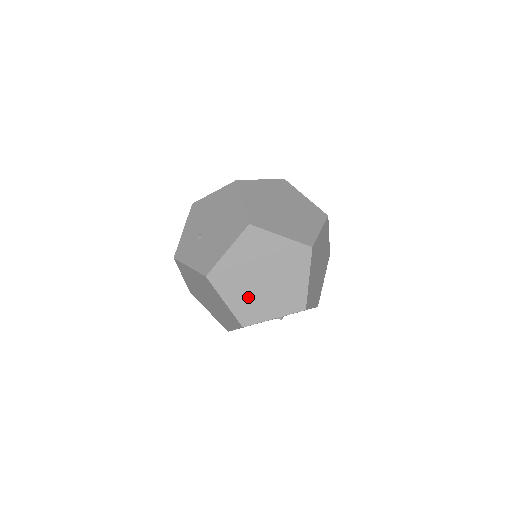
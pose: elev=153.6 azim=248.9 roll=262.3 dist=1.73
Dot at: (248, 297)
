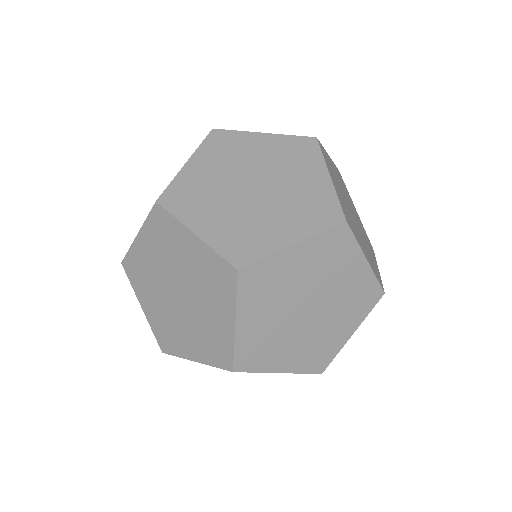
Dot at: (164, 313)
